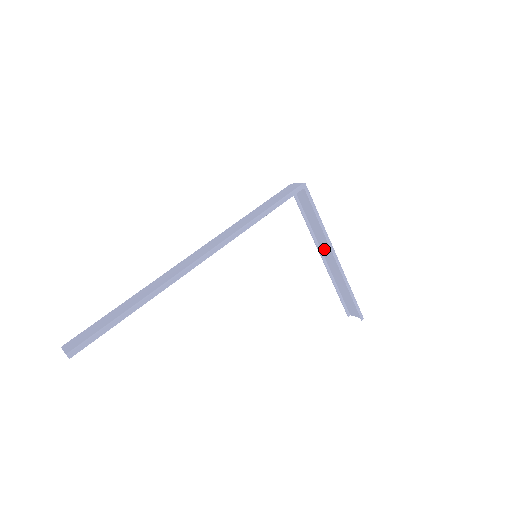
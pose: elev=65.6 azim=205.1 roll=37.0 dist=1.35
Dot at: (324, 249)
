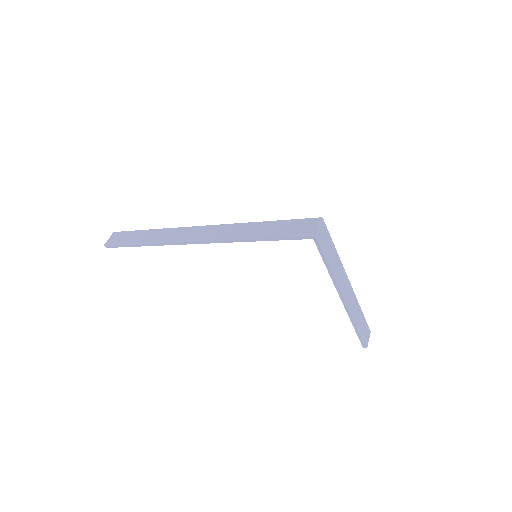
Dot at: (346, 282)
